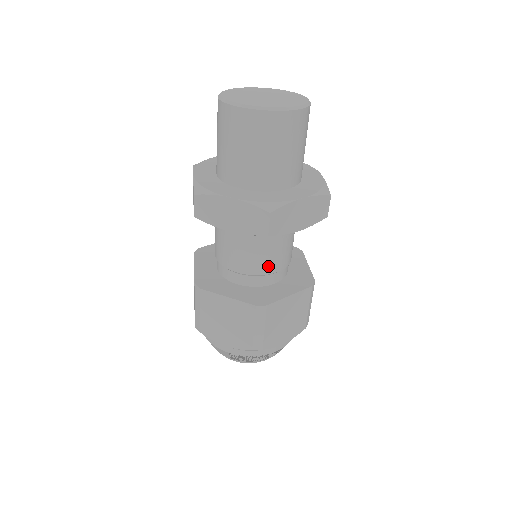
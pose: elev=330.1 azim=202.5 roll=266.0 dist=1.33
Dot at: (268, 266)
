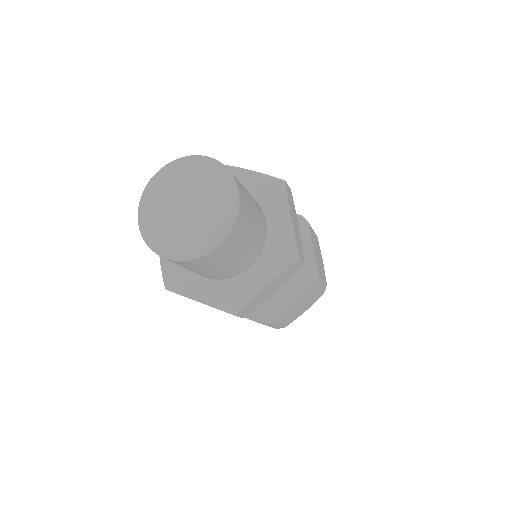
Dot at: occluded
